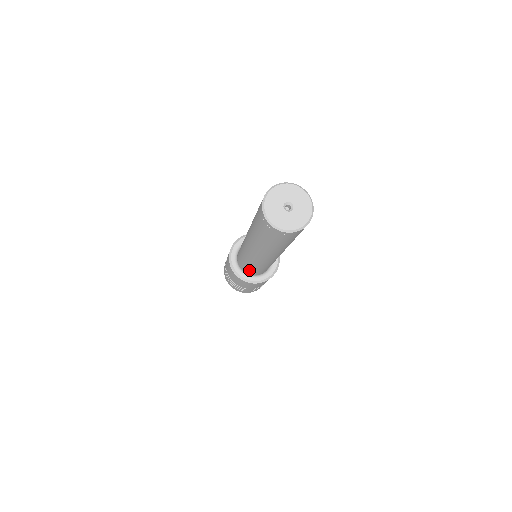
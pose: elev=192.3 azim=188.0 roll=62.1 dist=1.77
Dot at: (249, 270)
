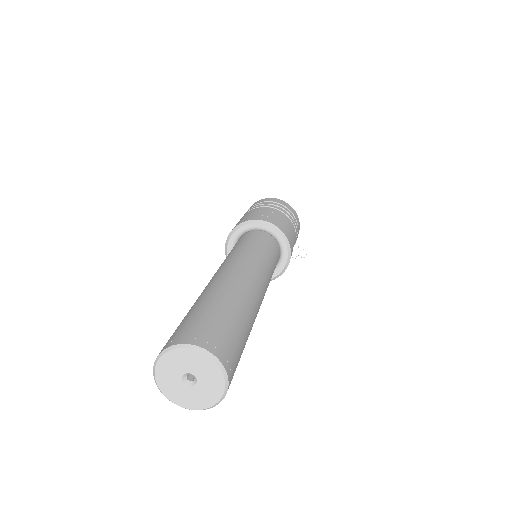
Dot at: occluded
